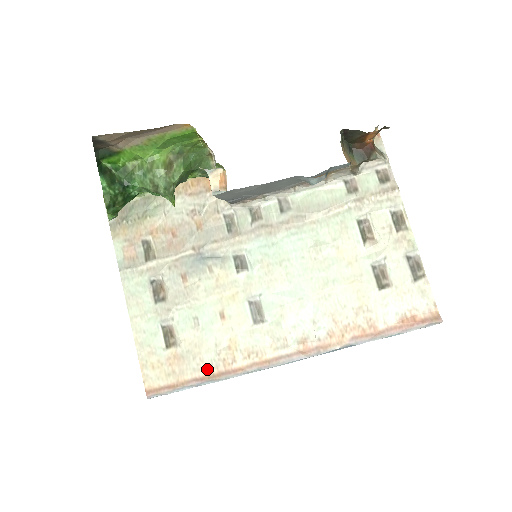
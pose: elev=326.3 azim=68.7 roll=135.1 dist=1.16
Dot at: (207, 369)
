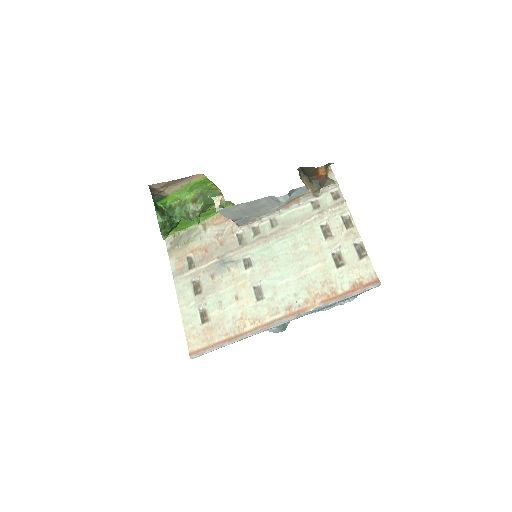
Dot at: (228, 334)
